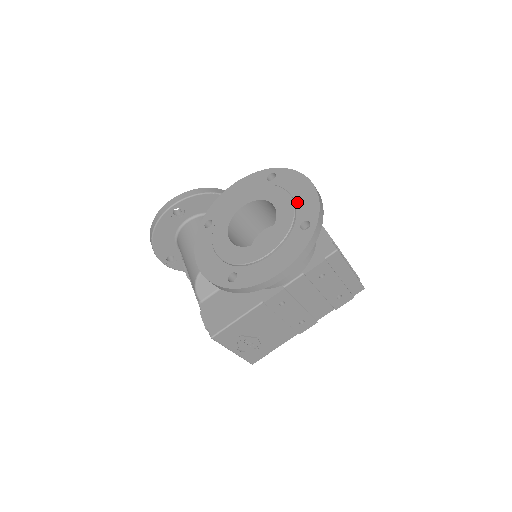
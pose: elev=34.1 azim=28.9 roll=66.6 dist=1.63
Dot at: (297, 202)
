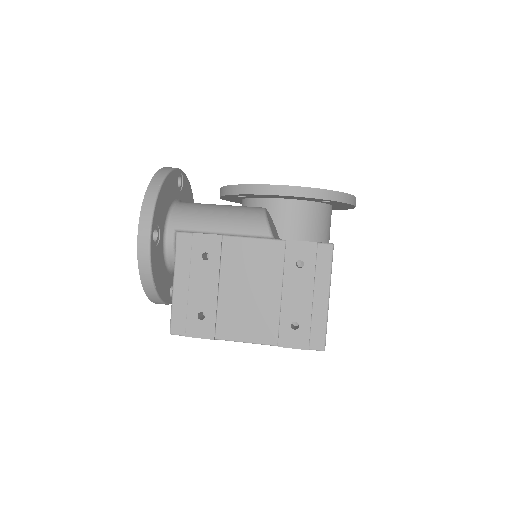
Dot at: occluded
